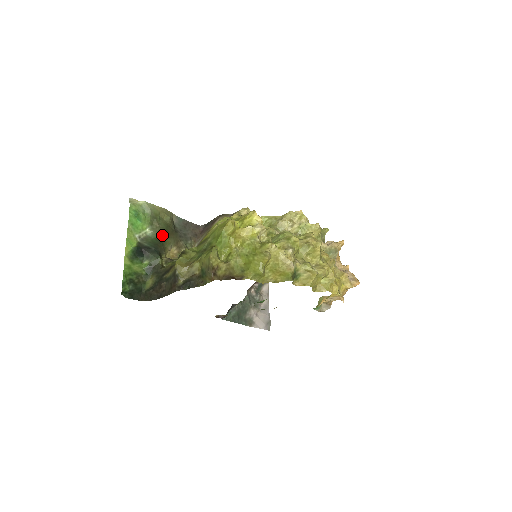
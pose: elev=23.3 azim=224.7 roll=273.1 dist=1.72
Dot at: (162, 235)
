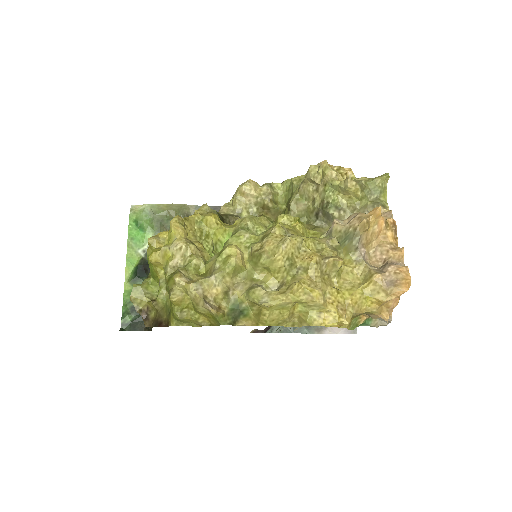
Dot at: occluded
